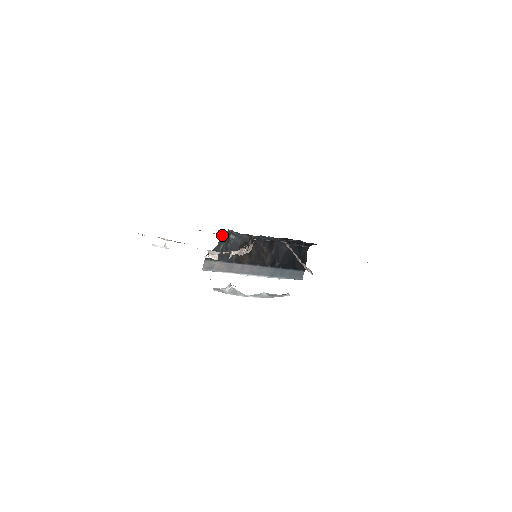
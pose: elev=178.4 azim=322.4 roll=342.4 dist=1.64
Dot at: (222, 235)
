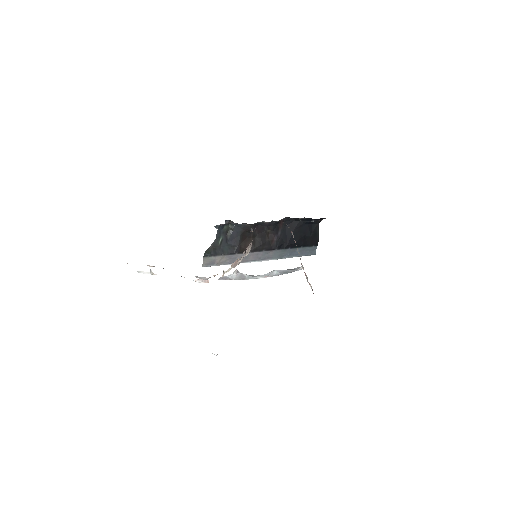
Dot at: (219, 228)
